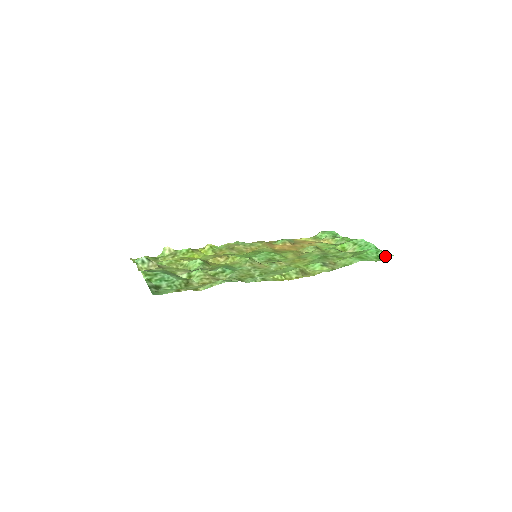
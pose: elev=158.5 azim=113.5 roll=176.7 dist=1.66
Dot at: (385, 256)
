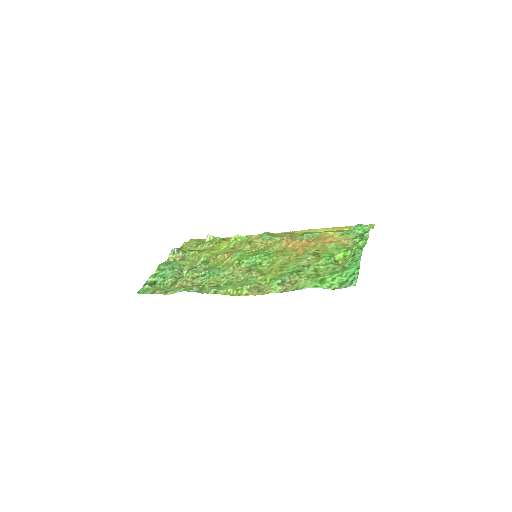
Dot at: (349, 284)
